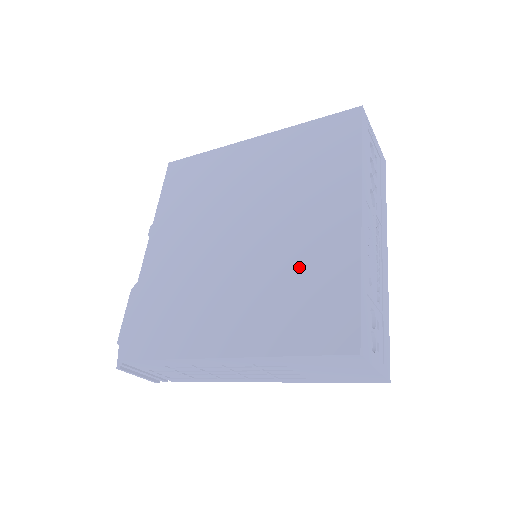
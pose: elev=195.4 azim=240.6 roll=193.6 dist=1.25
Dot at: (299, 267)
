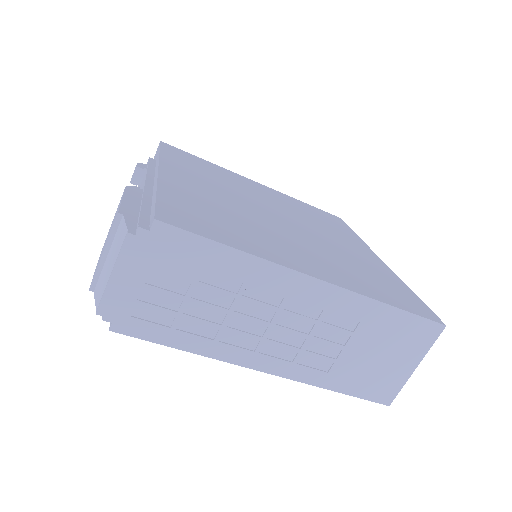
Dot at: (355, 261)
